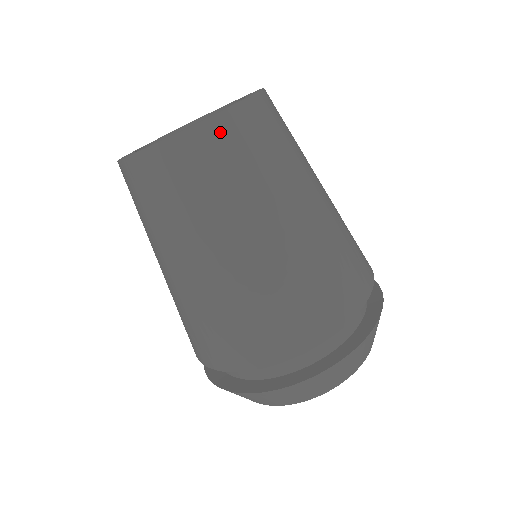
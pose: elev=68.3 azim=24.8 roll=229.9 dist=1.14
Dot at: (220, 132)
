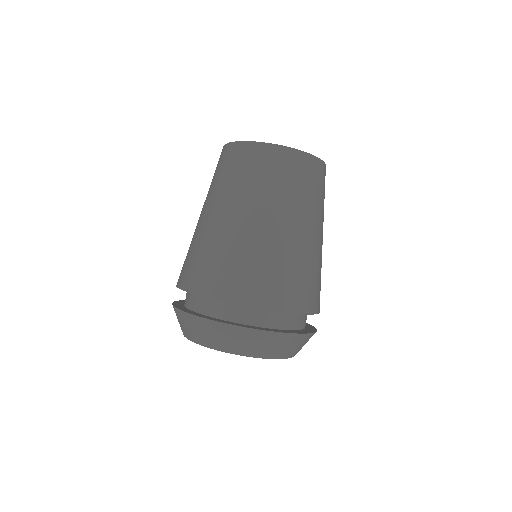
Dot at: (250, 151)
